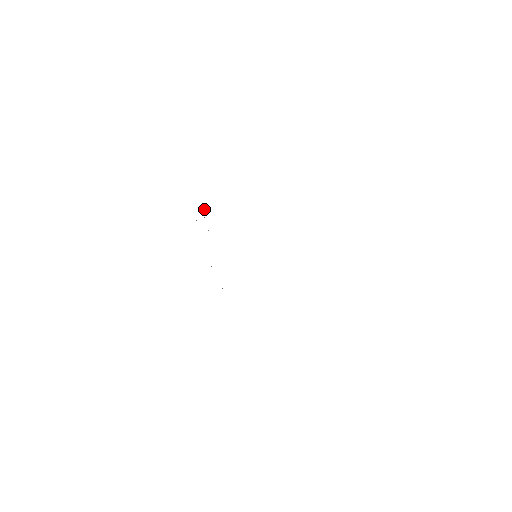
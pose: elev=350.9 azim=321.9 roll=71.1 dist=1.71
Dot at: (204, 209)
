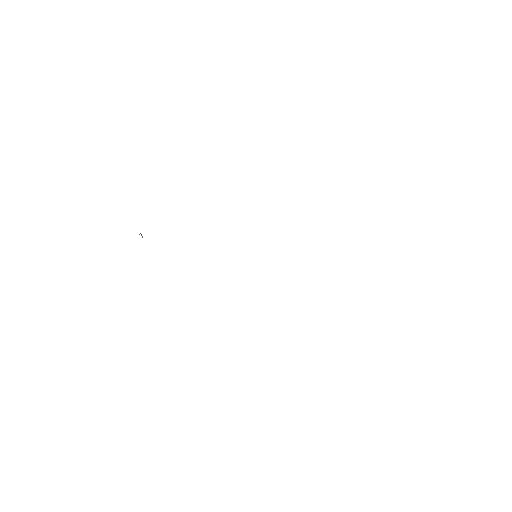
Dot at: occluded
